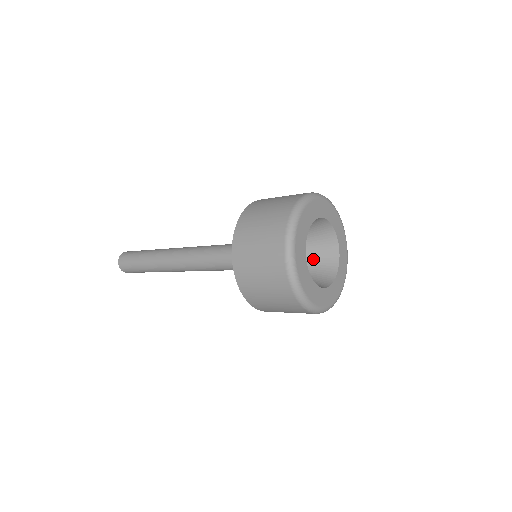
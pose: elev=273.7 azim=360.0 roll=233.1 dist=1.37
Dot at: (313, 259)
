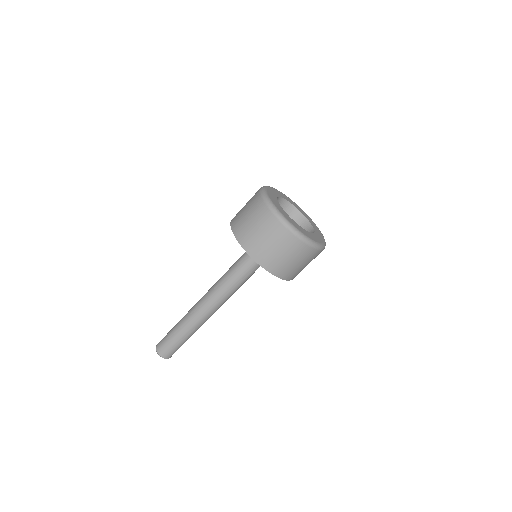
Dot at: occluded
